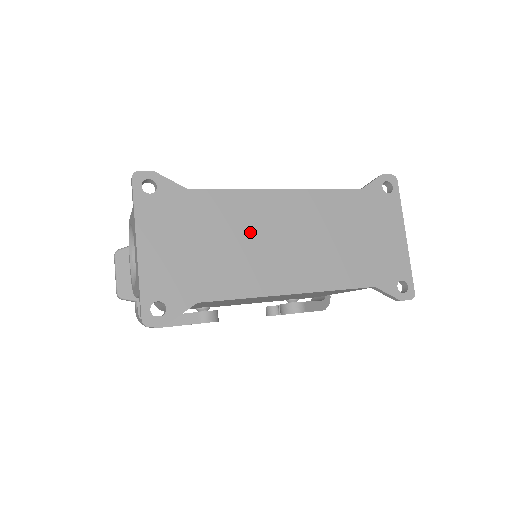
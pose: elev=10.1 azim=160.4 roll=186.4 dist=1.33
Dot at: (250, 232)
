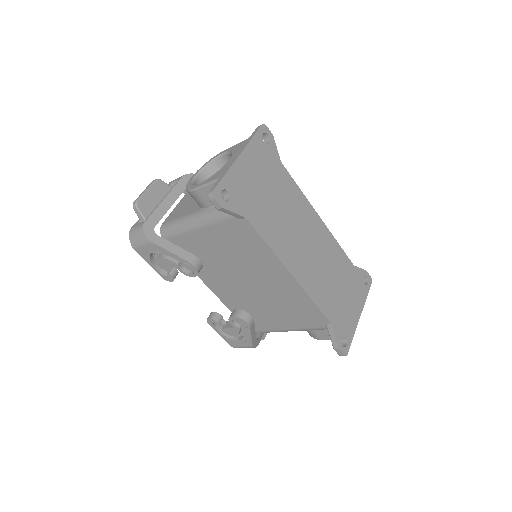
Dot at: (294, 218)
